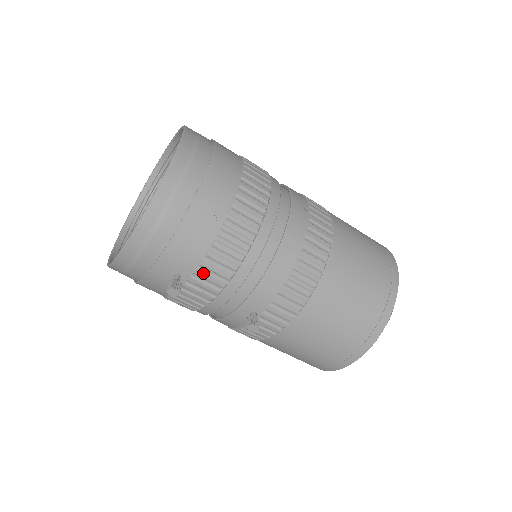
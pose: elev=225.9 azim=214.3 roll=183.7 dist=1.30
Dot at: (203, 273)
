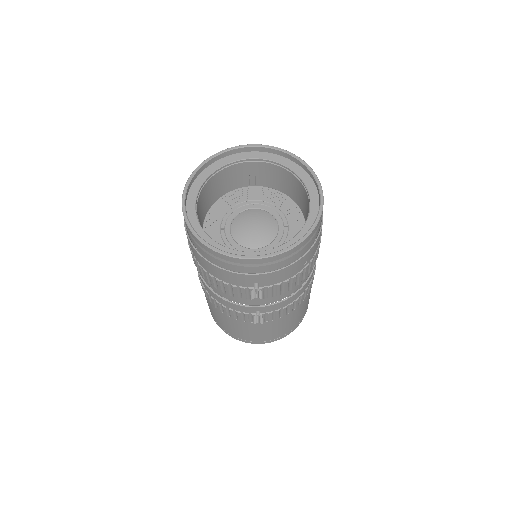
Dot at: (271, 289)
